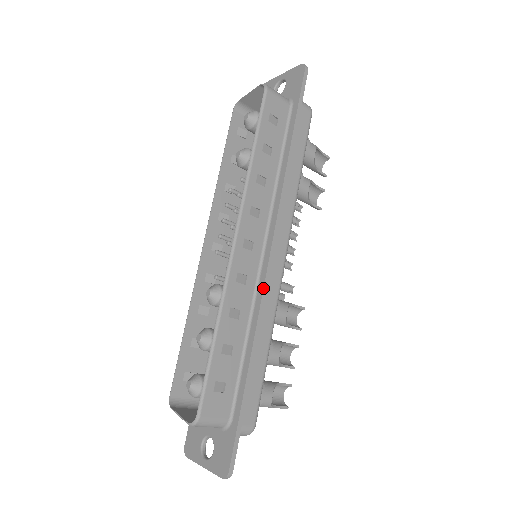
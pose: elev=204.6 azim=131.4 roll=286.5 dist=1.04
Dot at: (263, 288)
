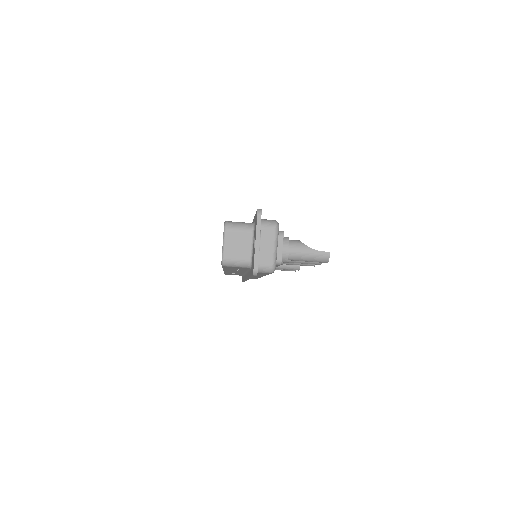
Dot at: occluded
